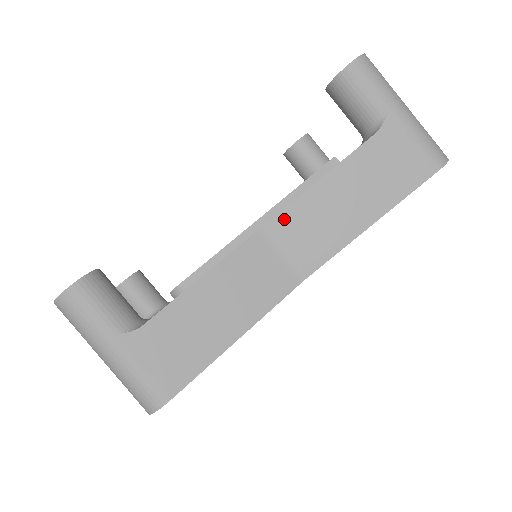
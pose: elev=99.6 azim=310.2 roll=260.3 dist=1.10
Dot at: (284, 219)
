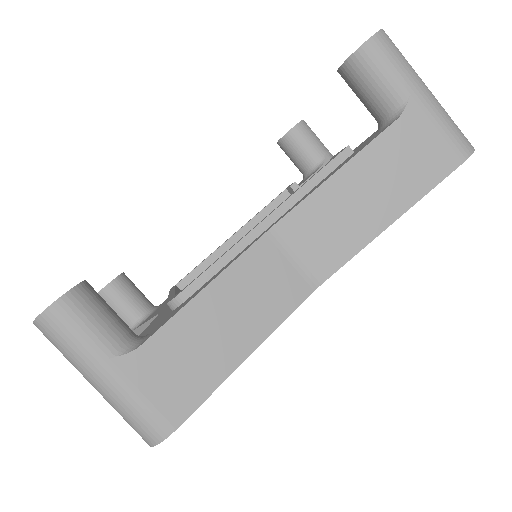
Dot at: (296, 218)
